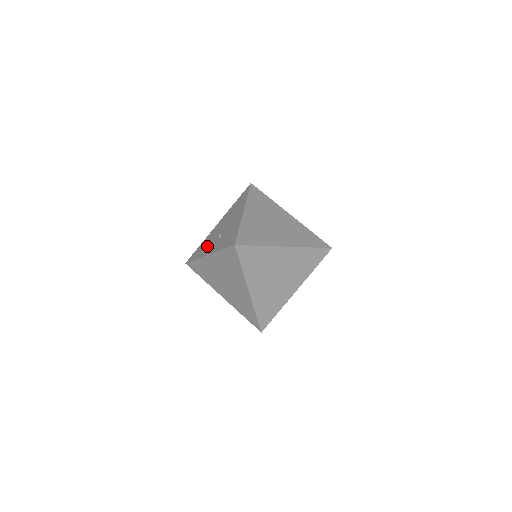
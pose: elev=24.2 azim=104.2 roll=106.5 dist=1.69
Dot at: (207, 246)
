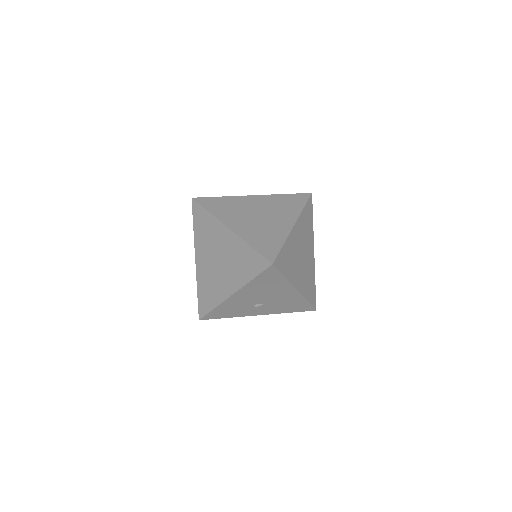
Dot at: occluded
